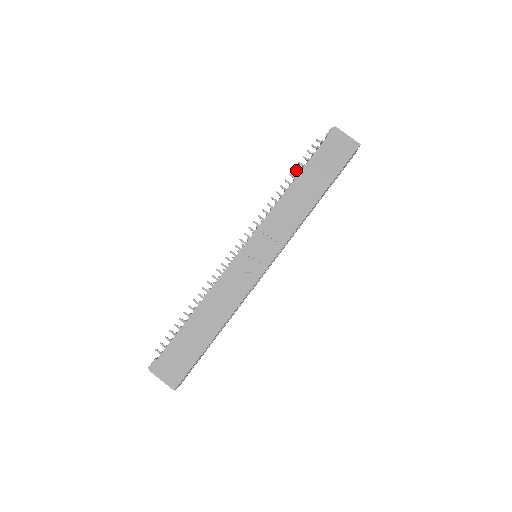
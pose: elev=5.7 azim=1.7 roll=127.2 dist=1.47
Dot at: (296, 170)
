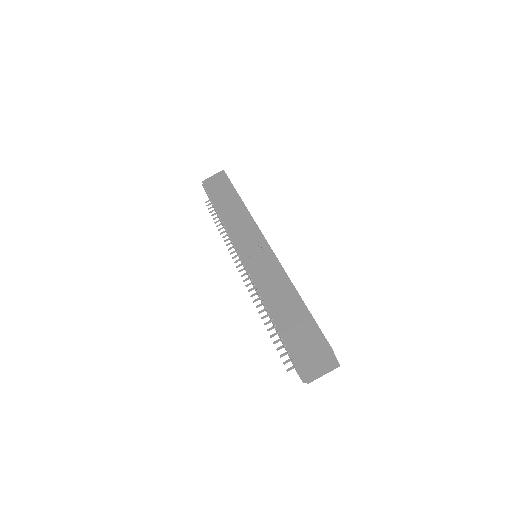
Dot at: (215, 218)
